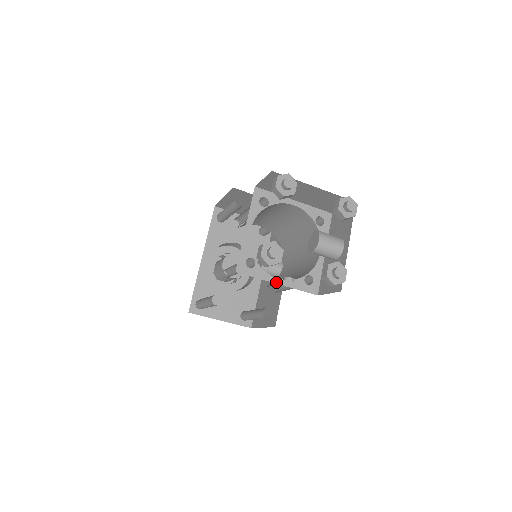
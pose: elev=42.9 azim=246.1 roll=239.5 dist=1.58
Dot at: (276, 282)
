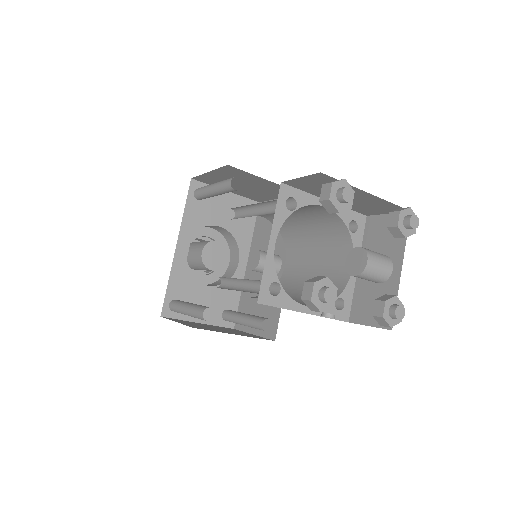
Dot at: (304, 311)
